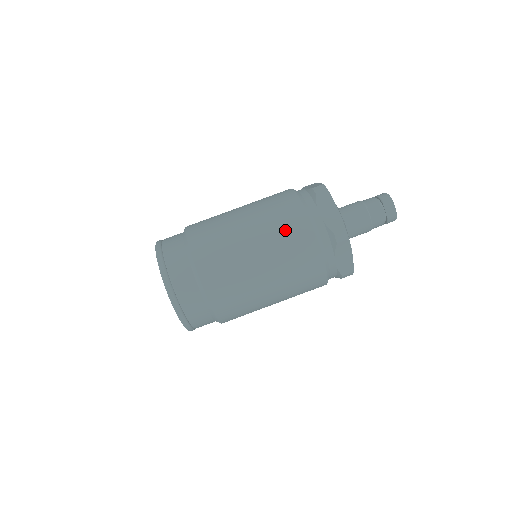
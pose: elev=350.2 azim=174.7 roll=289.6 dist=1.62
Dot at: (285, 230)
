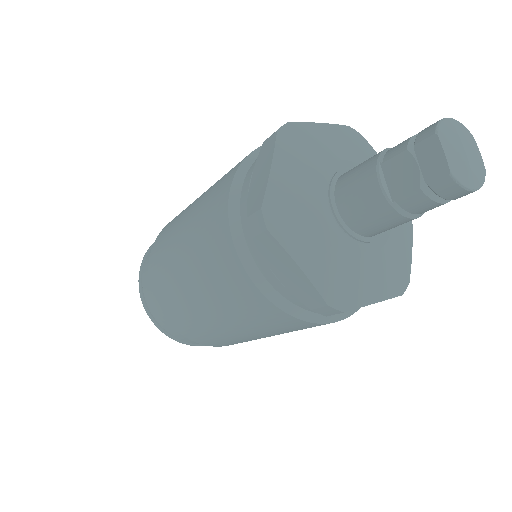
Dot at: (206, 212)
